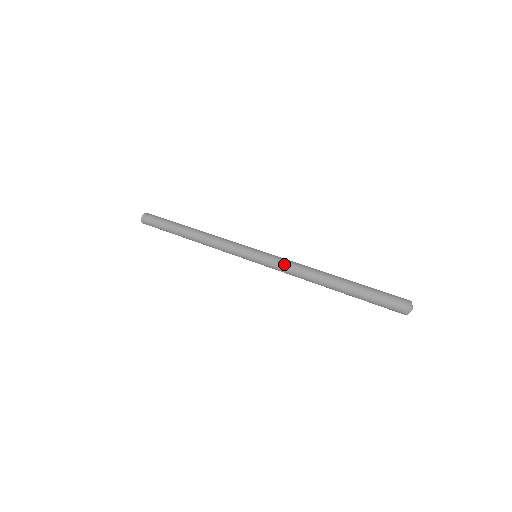
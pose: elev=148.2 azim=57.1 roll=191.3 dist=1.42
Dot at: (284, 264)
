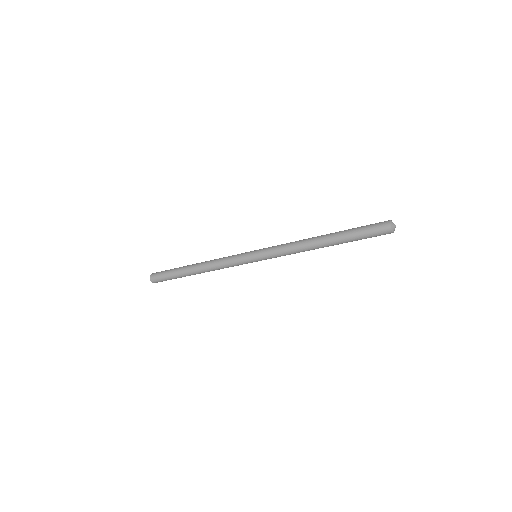
Dot at: (281, 246)
